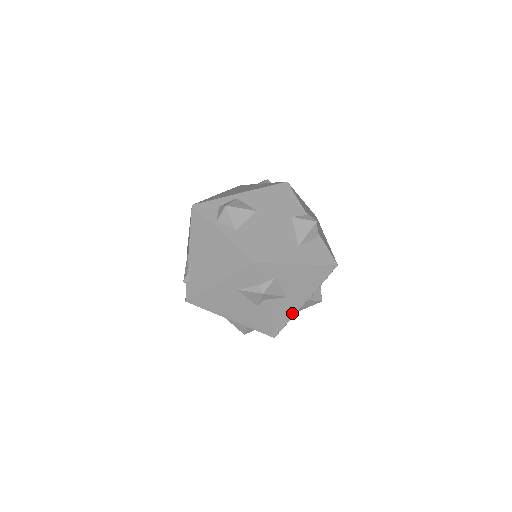
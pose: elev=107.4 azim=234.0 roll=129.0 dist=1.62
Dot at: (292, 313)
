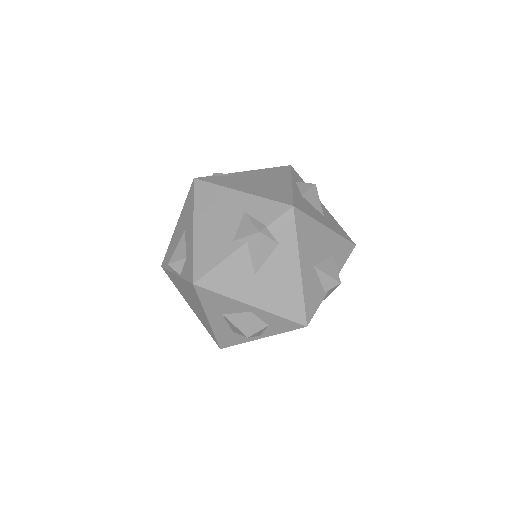
Dot at: (233, 293)
